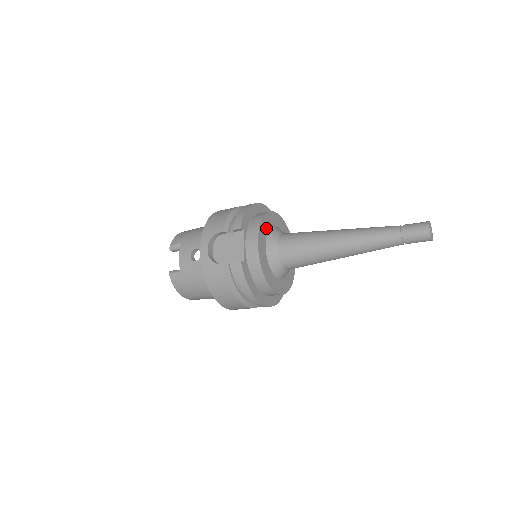
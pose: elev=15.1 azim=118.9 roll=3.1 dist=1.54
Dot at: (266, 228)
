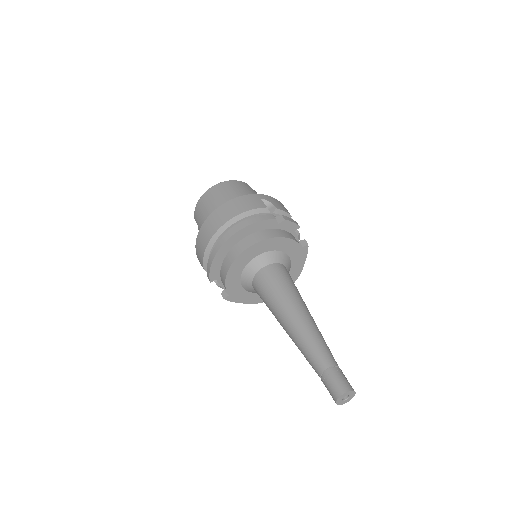
Dot at: (237, 274)
